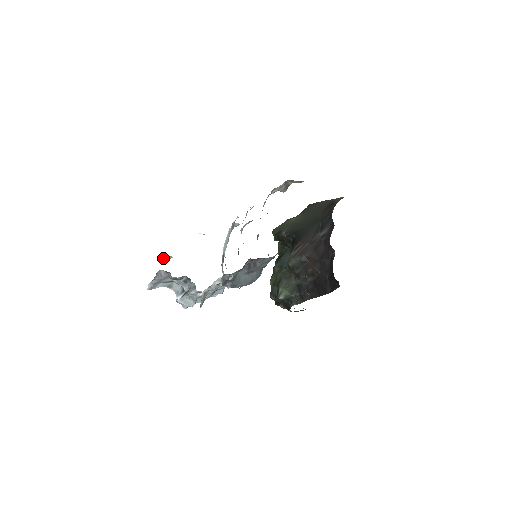
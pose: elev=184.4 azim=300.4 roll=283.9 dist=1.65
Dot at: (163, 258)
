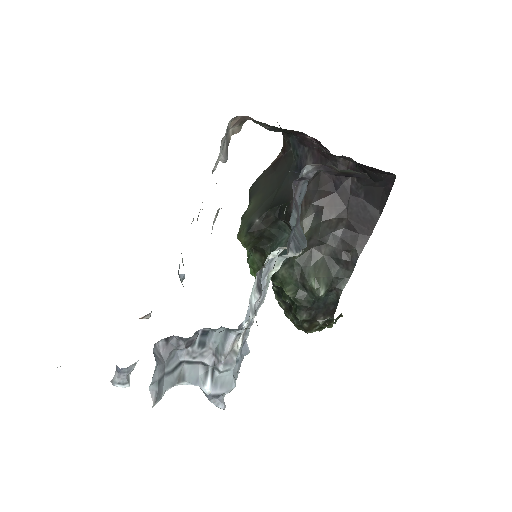
Dot at: (119, 382)
